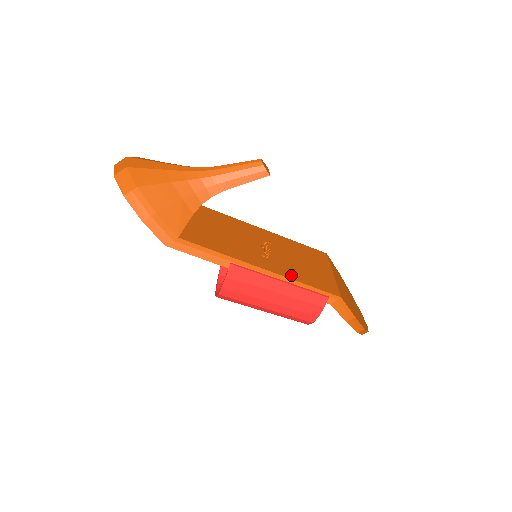
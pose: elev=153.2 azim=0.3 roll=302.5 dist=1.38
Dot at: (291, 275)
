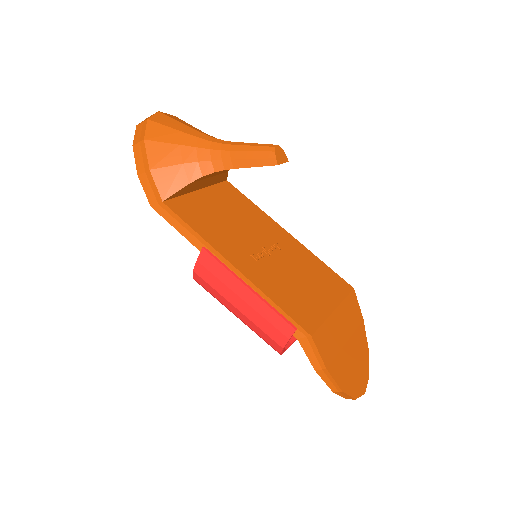
Dot at: (265, 286)
